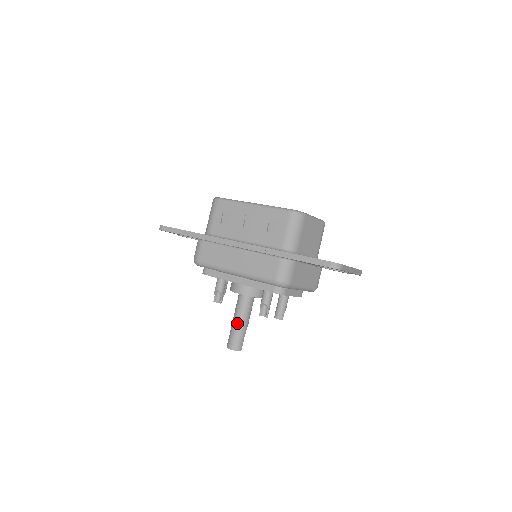
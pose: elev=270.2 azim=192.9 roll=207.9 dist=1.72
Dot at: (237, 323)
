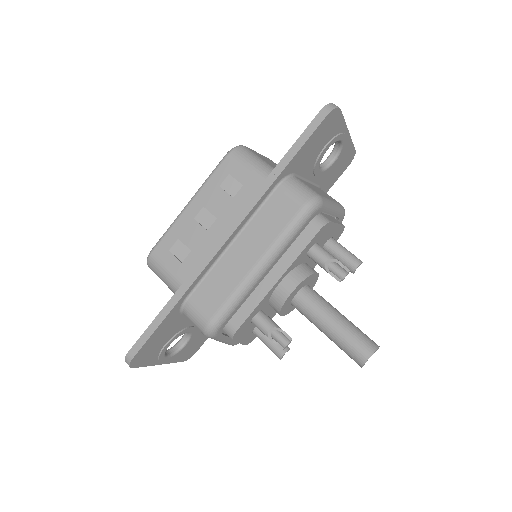
Dot at: (334, 325)
